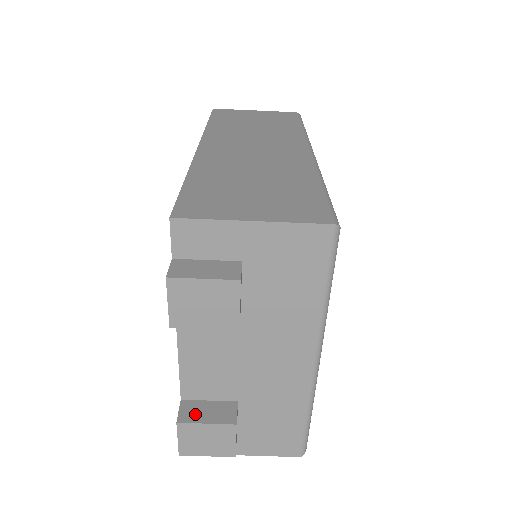
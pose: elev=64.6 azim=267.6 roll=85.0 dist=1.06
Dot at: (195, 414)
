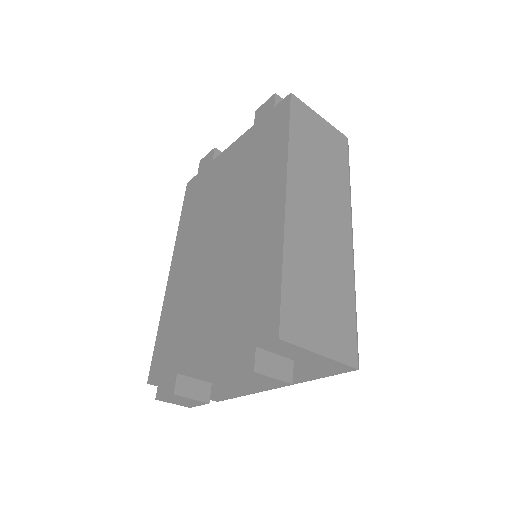
Dot at: (186, 389)
